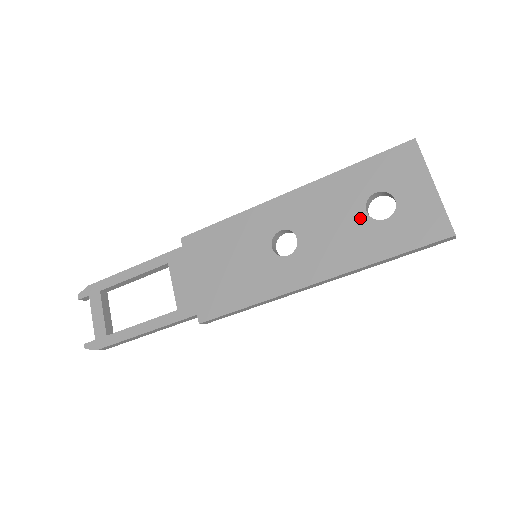
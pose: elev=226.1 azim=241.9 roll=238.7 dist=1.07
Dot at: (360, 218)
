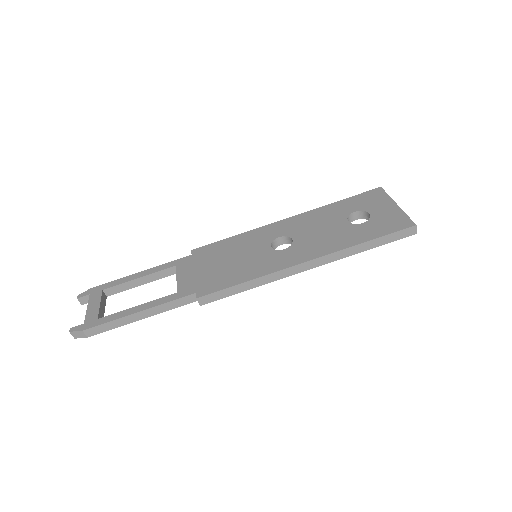
Dot at: (343, 224)
